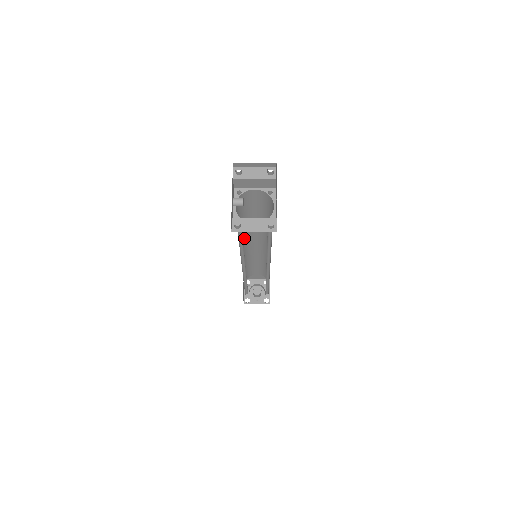
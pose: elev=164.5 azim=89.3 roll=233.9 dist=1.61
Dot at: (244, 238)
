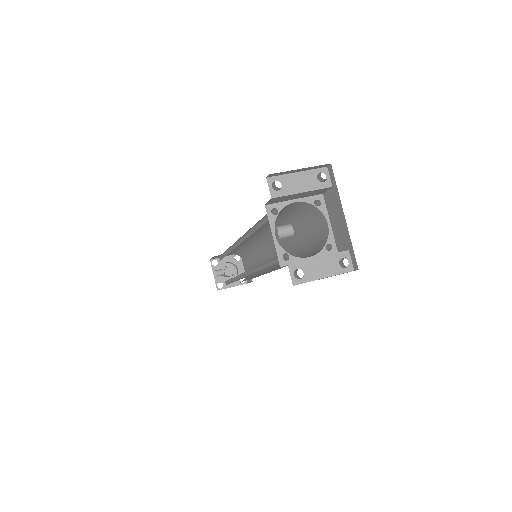
Dot at: occluded
